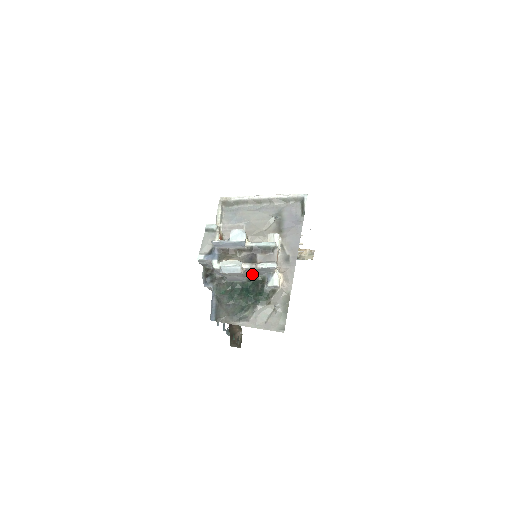
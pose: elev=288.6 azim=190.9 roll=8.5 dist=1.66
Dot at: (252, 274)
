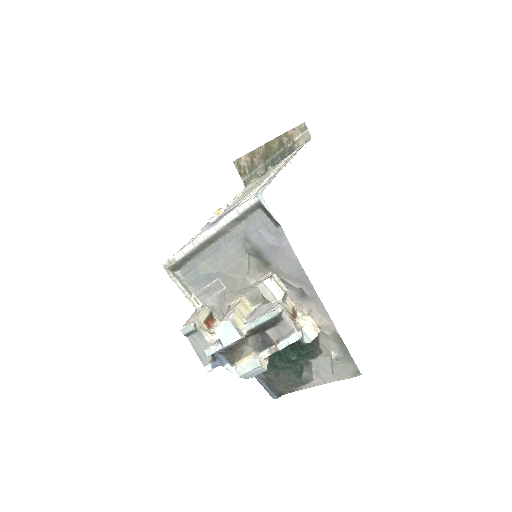
Dot at: occluded
